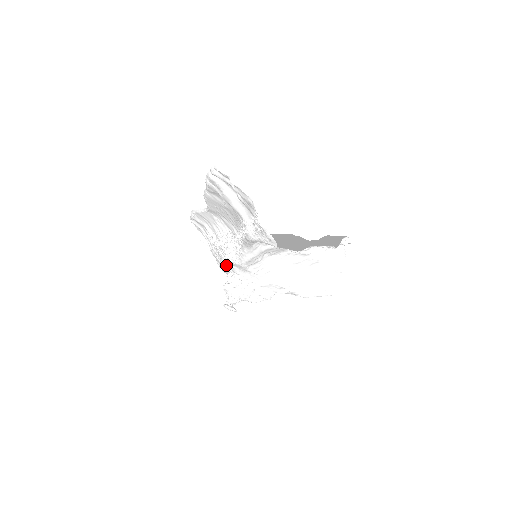
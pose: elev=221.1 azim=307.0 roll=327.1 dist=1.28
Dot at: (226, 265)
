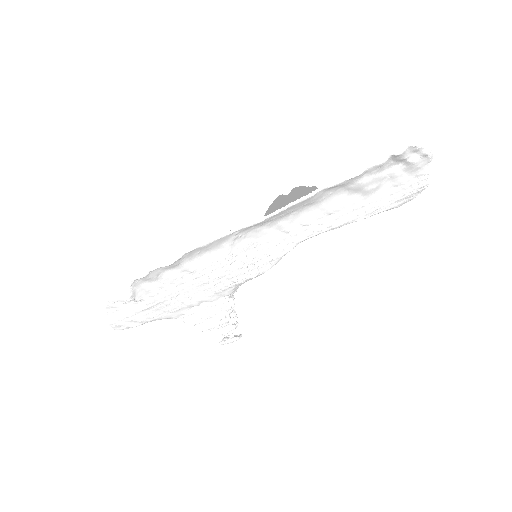
Dot at: (213, 296)
